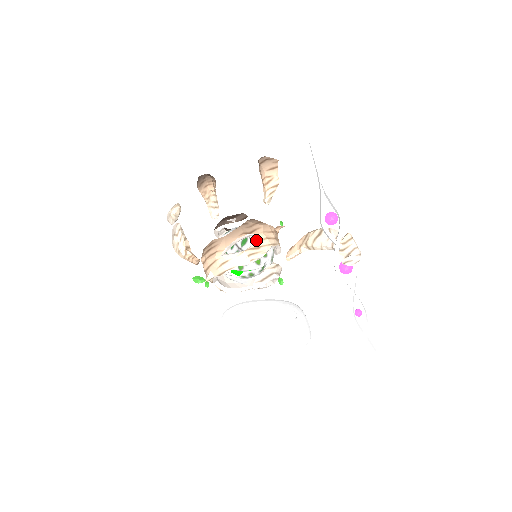
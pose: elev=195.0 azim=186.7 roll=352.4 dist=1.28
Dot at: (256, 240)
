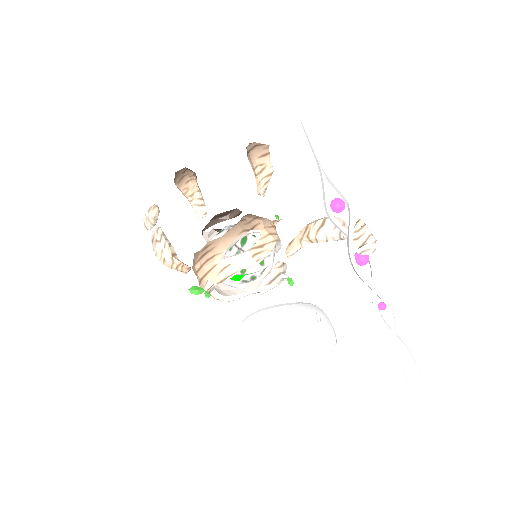
Dot at: (256, 238)
